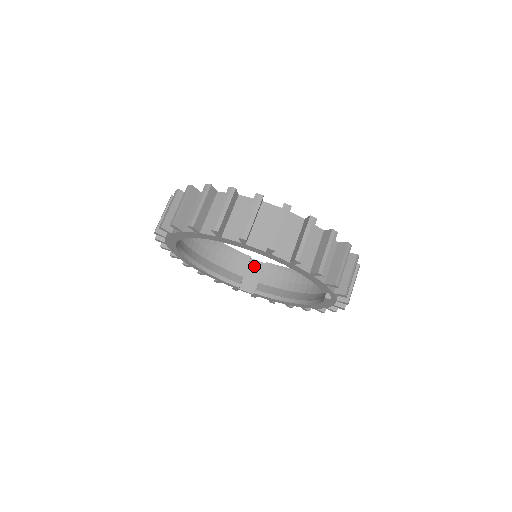
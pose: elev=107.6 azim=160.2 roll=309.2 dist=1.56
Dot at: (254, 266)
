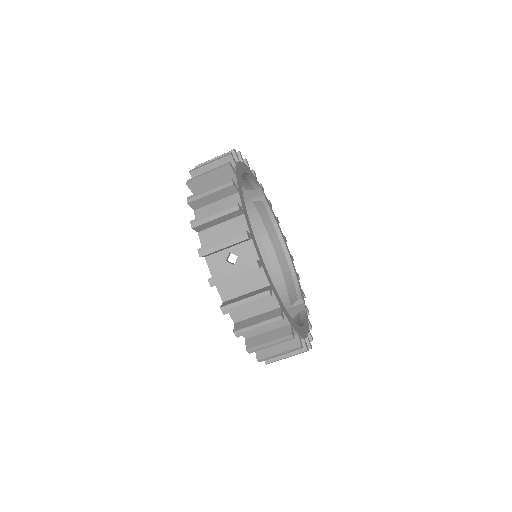
Dot at: (254, 191)
